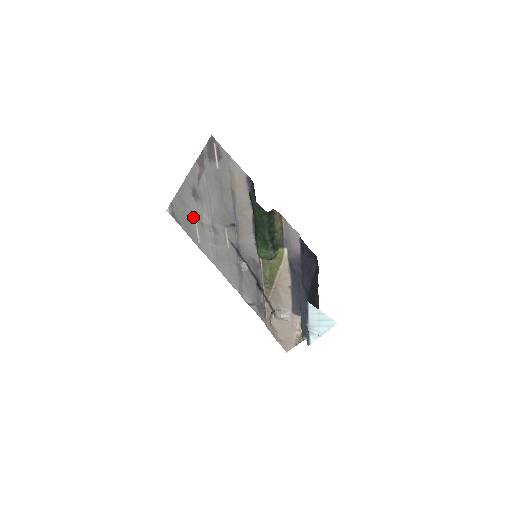
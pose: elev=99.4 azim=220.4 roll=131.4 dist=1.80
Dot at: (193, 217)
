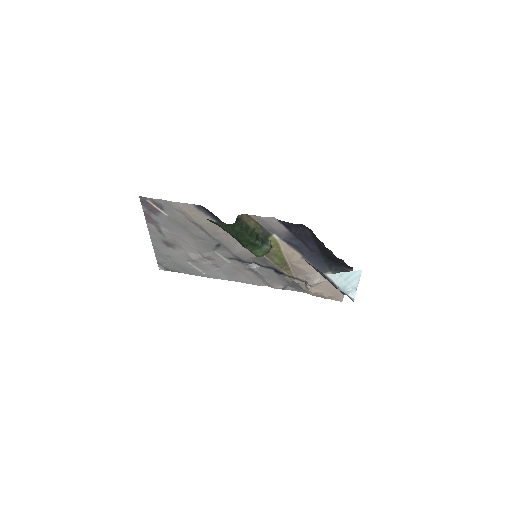
Dot at: (183, 261)
